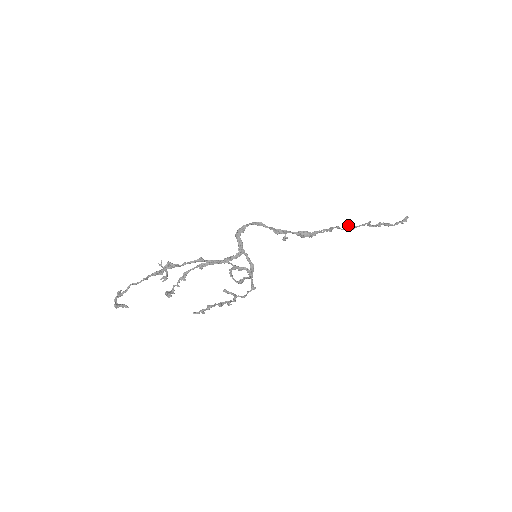
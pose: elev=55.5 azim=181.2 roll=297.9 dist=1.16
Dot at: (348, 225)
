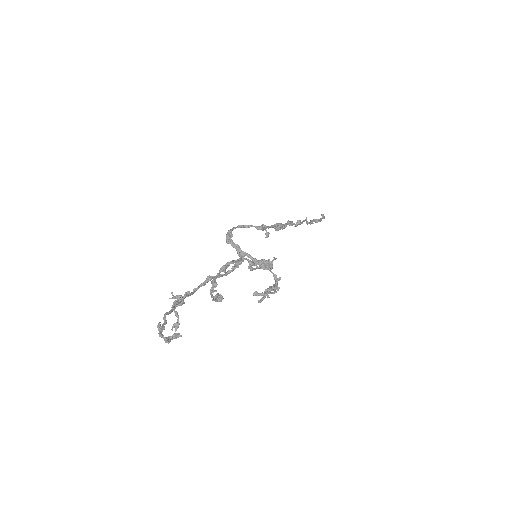
Dot at: (296, 222)
